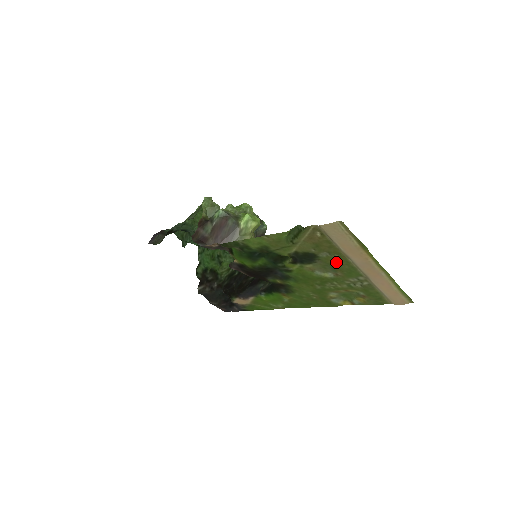
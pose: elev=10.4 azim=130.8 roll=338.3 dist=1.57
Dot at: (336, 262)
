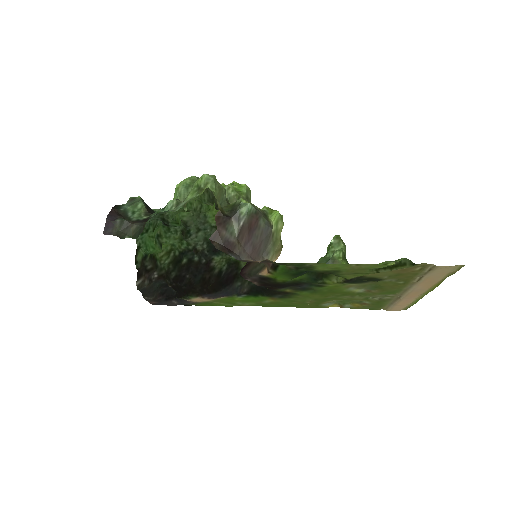
Dot at: (392, 286)
